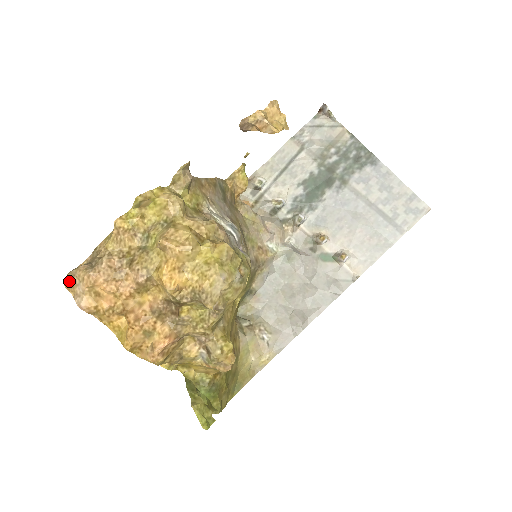
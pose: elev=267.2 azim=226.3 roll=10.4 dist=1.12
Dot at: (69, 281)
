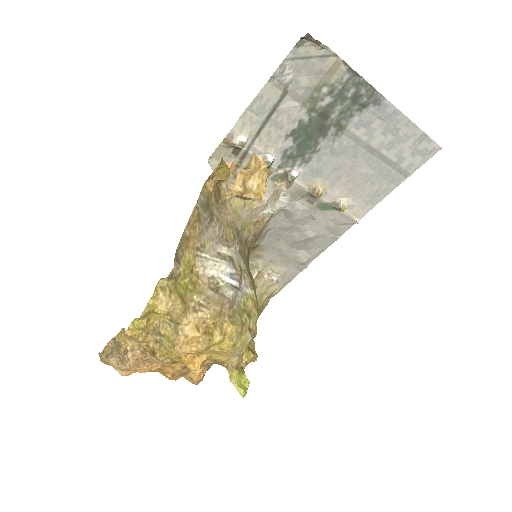
Dot at: (105, 363)
